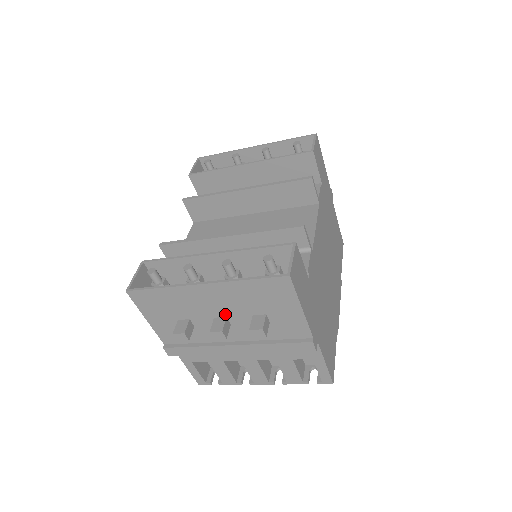
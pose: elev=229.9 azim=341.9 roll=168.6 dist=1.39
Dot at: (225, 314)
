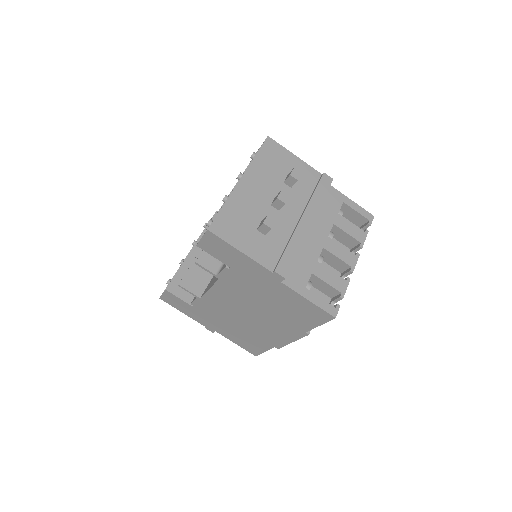
Dot at: (272, 196)
